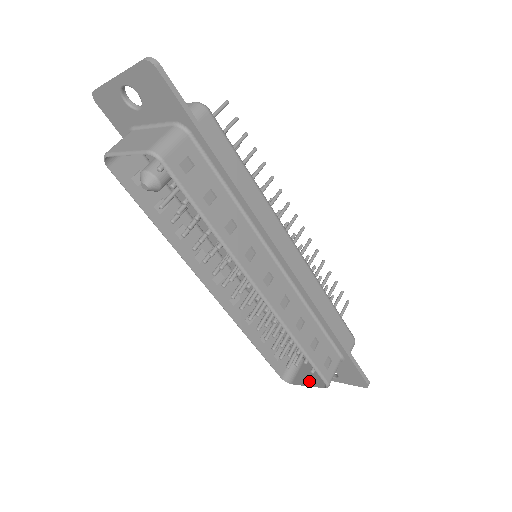
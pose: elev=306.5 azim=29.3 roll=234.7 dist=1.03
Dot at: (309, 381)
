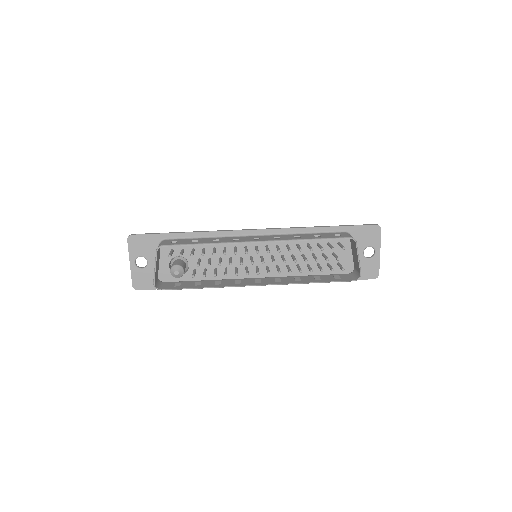
Dot at: (357, 258)
